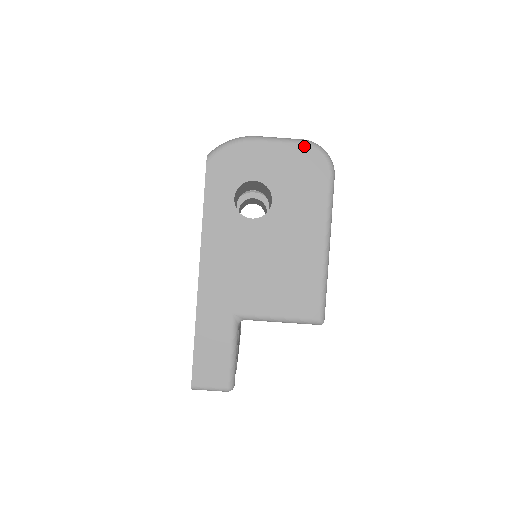
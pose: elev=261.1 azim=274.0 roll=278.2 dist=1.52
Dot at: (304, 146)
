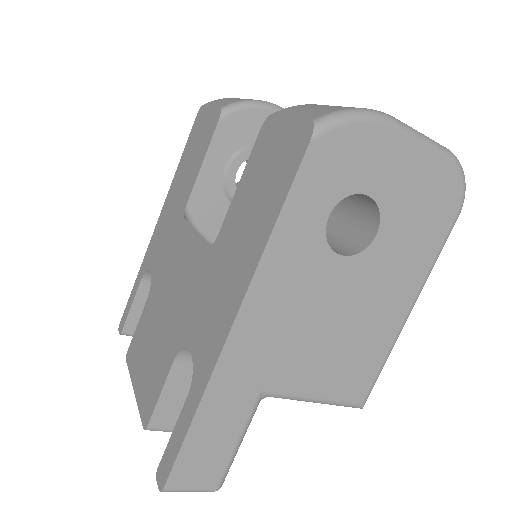
Dot at: (449, 162)
